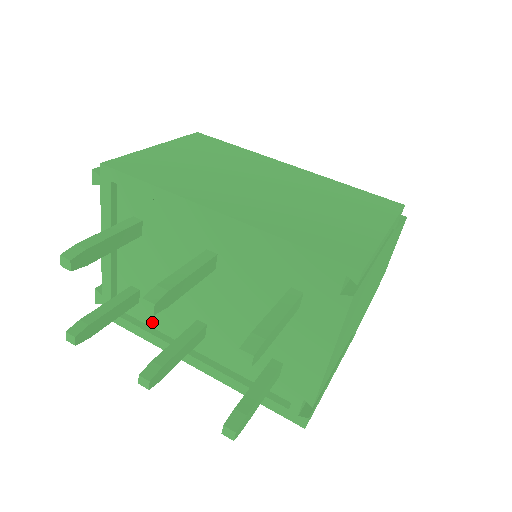
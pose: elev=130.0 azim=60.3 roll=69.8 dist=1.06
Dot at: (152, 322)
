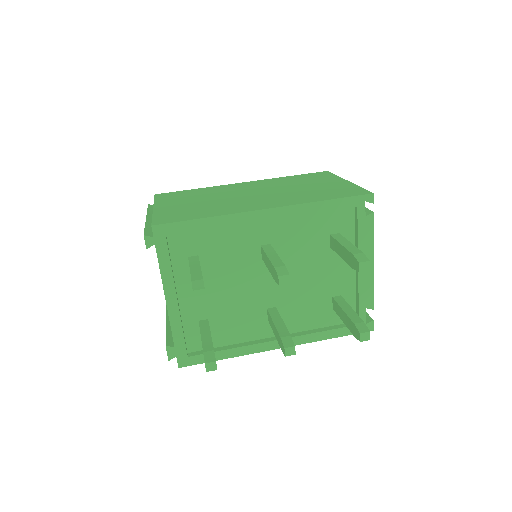
Dot at: (226, 341)
